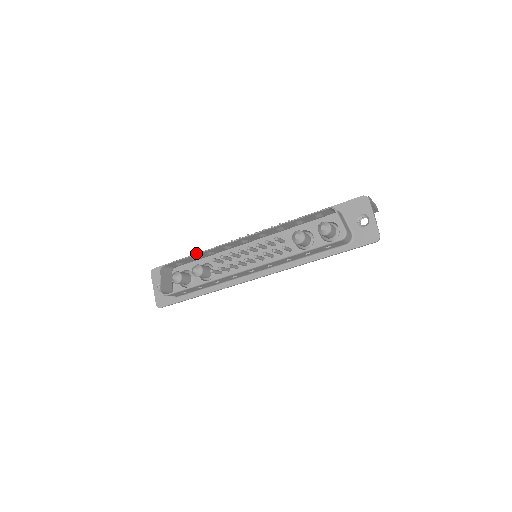
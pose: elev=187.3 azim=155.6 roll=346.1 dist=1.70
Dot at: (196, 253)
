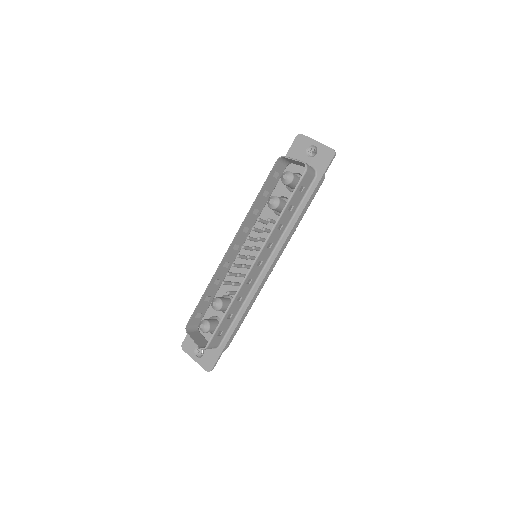
Dot at: (205, 290)
